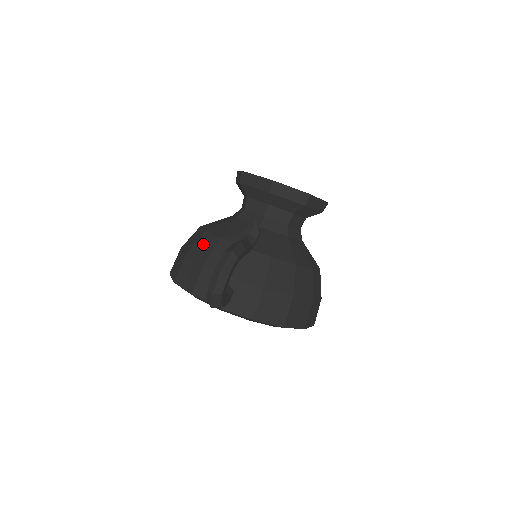
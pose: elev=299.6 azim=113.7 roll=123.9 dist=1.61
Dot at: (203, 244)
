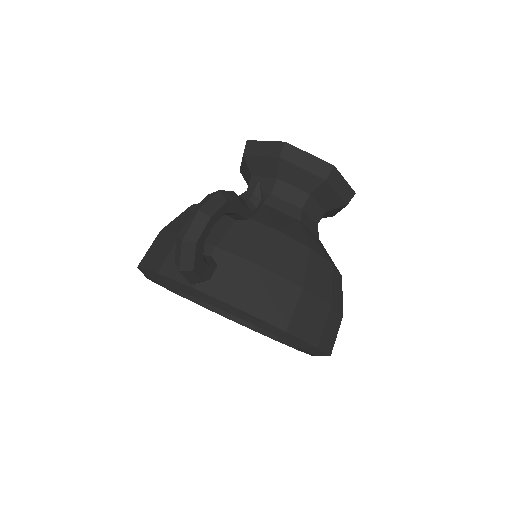
Dot at: (185, 216)
